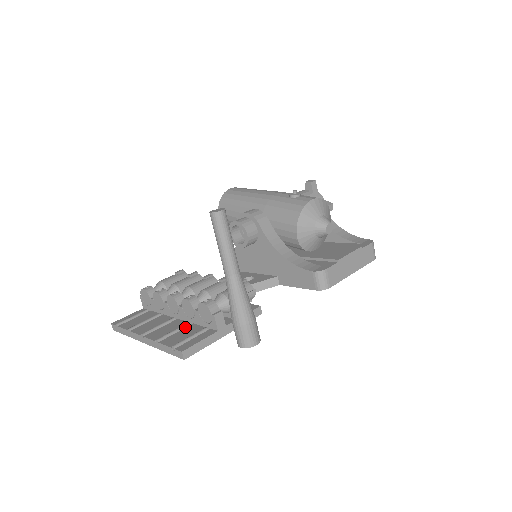
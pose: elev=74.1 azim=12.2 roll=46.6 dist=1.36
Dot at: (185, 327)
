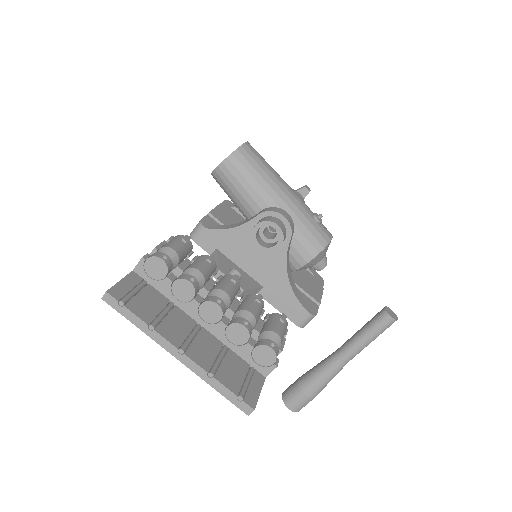
Dot at: (225, 353)
